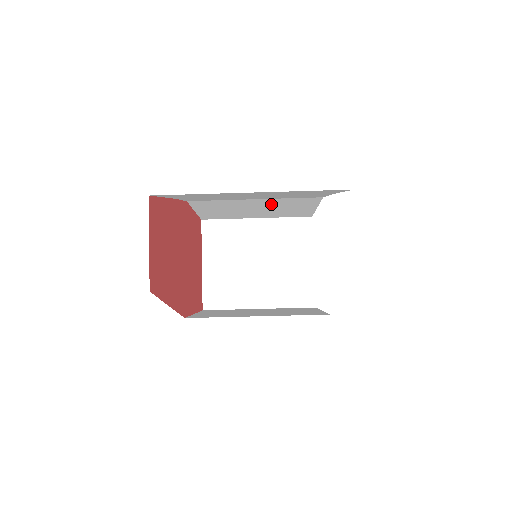
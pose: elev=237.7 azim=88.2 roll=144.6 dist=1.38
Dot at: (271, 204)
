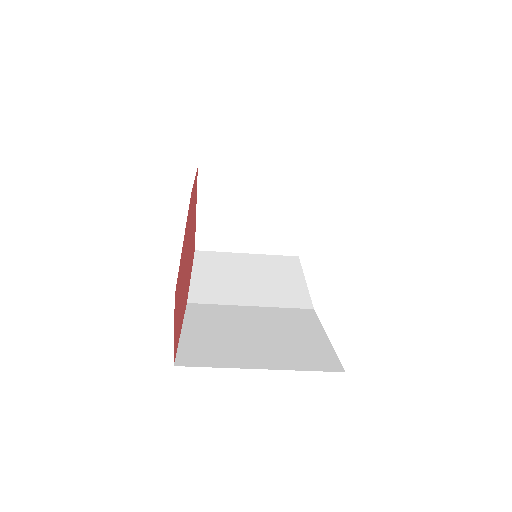
Dot at: occluded
